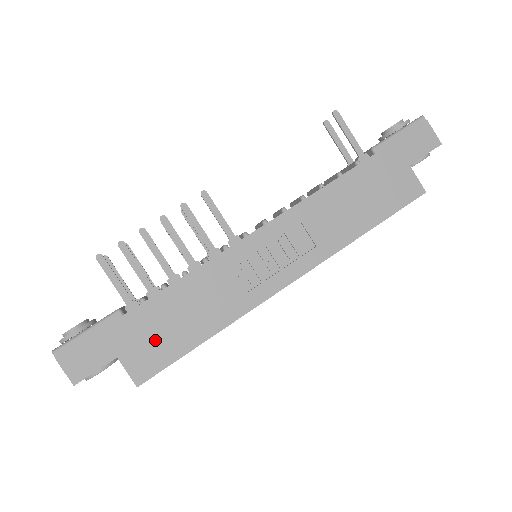
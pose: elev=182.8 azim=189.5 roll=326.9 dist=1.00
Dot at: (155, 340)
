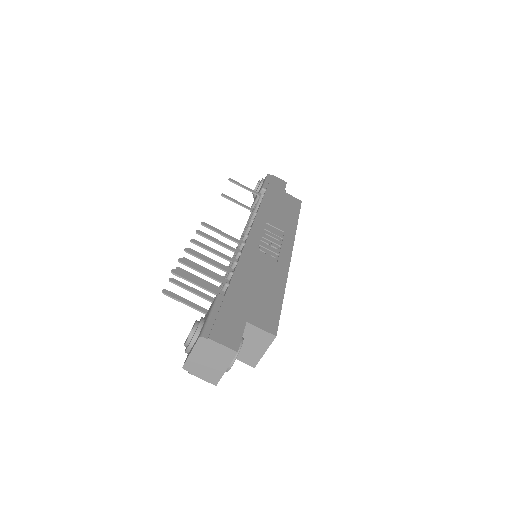
Dot at: (258, 303)
